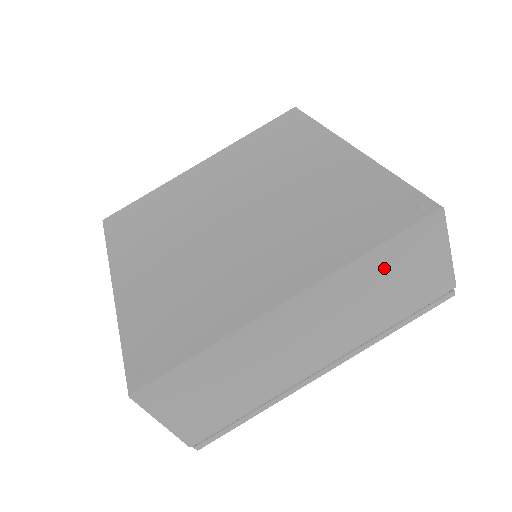
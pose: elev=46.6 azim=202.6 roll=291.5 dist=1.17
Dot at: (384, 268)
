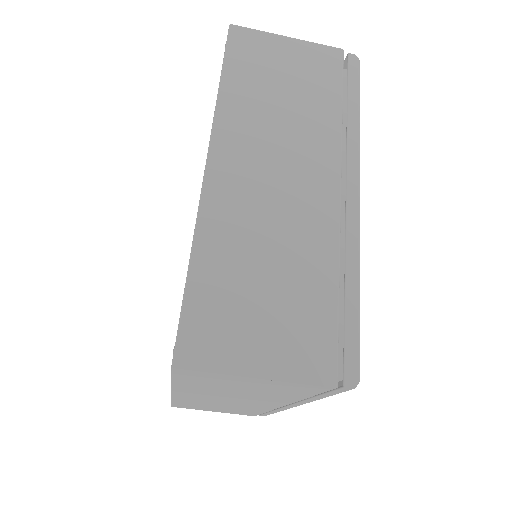
Dot at: (207, 385)
